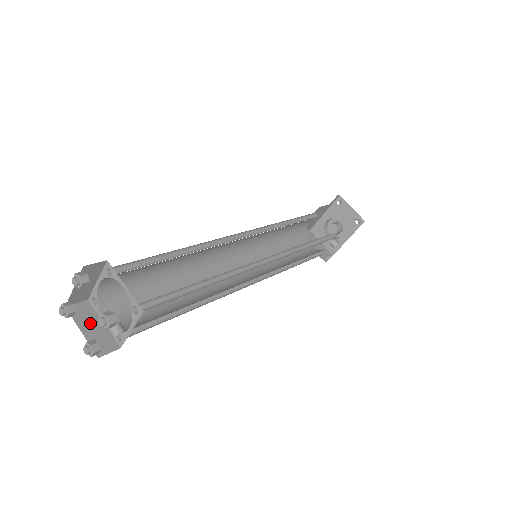
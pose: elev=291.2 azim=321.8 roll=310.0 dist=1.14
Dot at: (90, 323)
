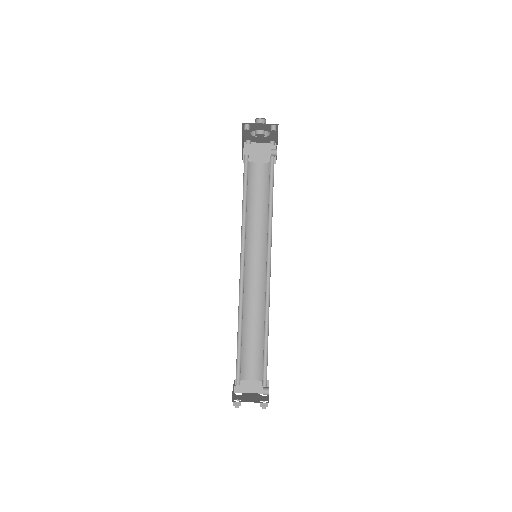
Dot at: (248, 386)
